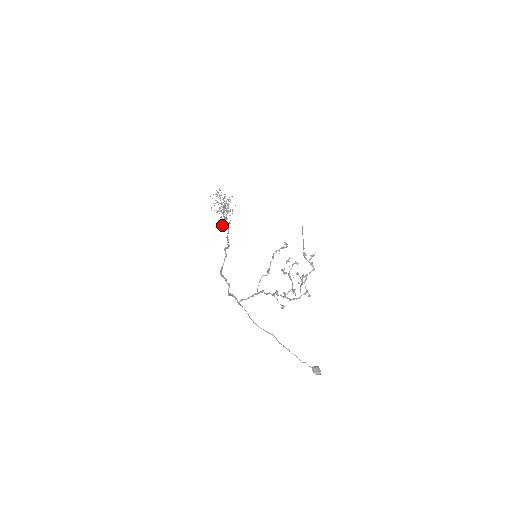
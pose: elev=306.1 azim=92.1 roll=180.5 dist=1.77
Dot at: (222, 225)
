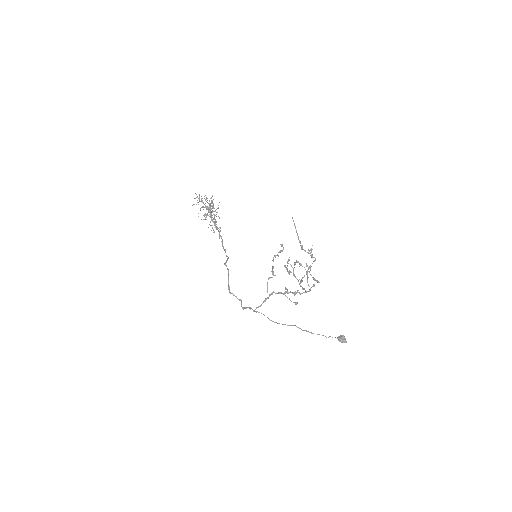
Dot at: (214, 231)
